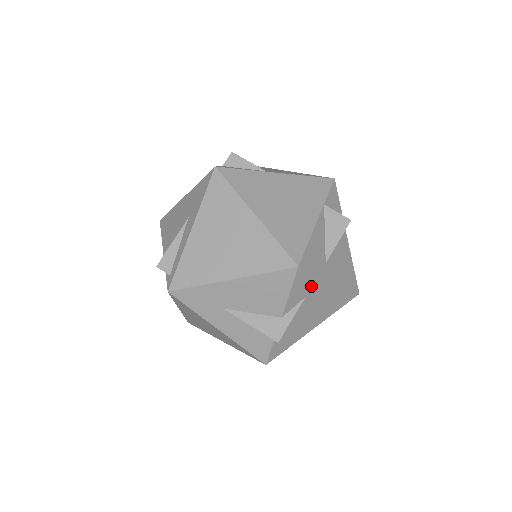
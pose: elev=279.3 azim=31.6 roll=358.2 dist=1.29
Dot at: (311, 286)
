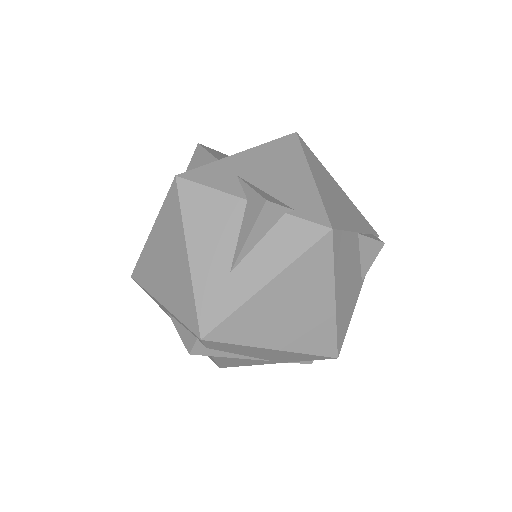
Dot at: (224, 170)
